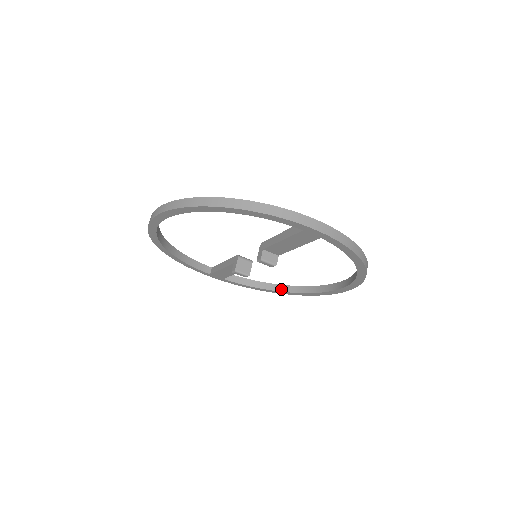
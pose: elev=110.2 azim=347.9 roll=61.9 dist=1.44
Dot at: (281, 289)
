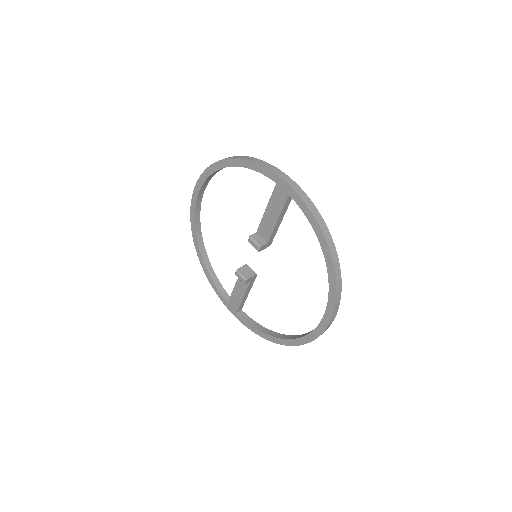
Dot at: (280, 336)
